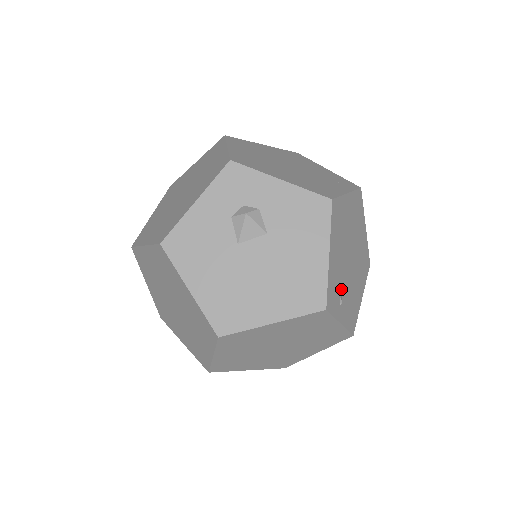
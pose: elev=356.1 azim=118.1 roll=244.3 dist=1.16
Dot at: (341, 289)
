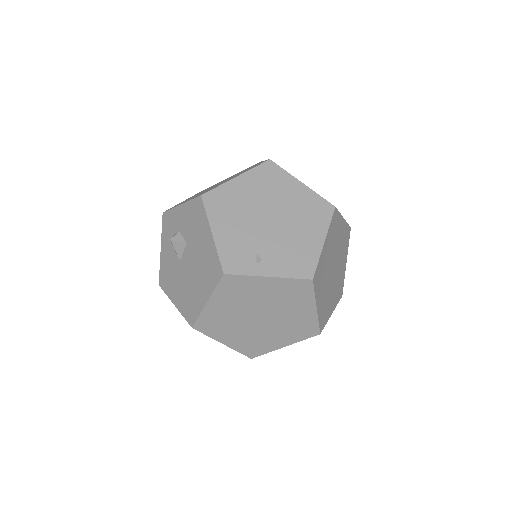
Dot at: (255, 250)
